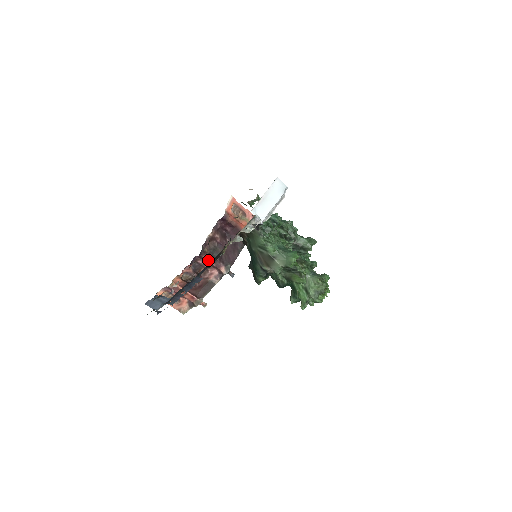
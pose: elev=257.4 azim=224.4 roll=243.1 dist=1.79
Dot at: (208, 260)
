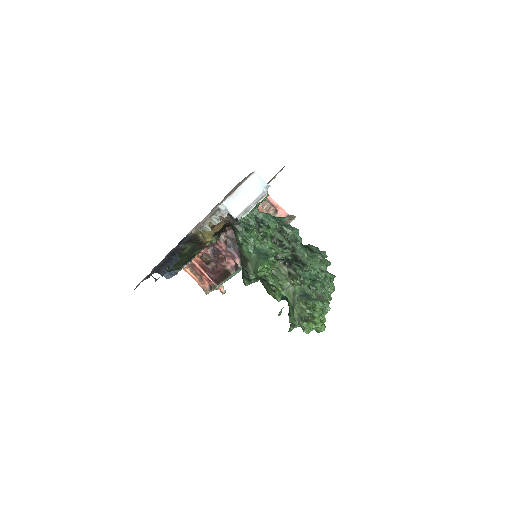
Dot at: (223, 247)
